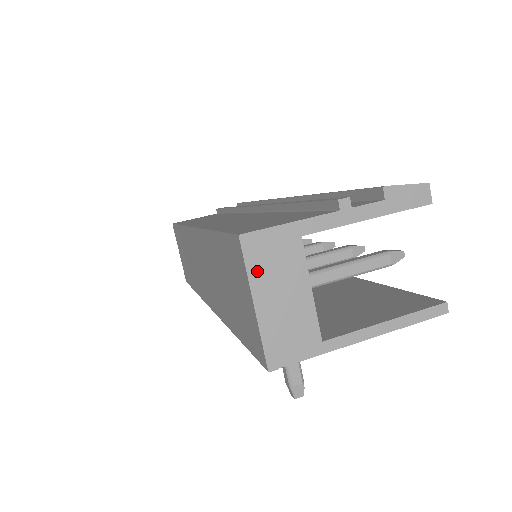
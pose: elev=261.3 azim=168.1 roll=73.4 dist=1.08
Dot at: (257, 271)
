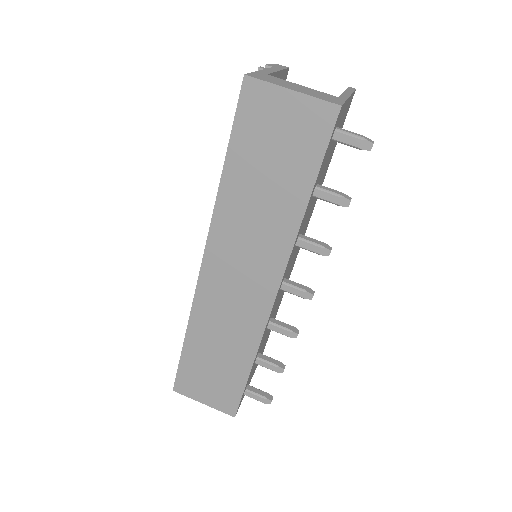
Dot at: (272, 82)
